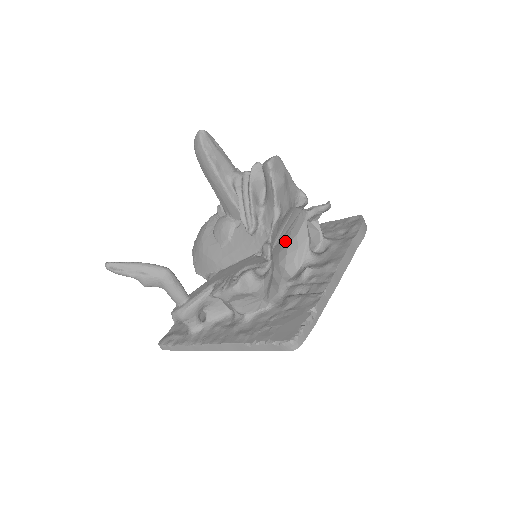
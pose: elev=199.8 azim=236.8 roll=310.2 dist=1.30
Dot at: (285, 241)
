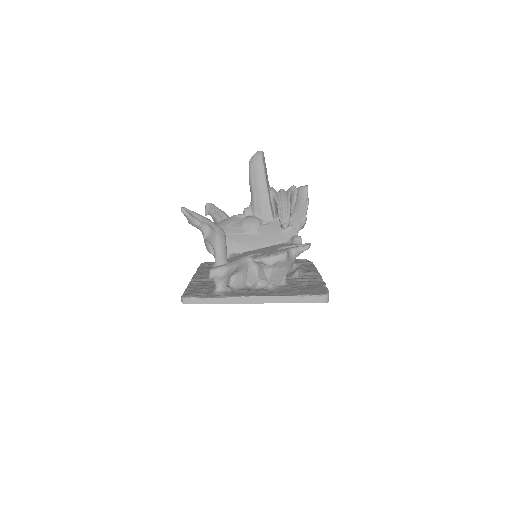
Dot at: occluded
